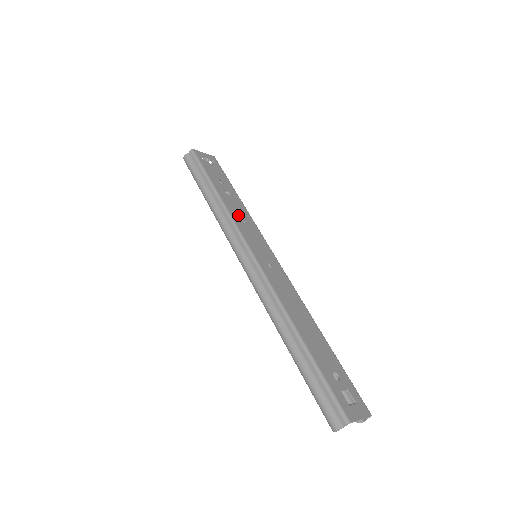
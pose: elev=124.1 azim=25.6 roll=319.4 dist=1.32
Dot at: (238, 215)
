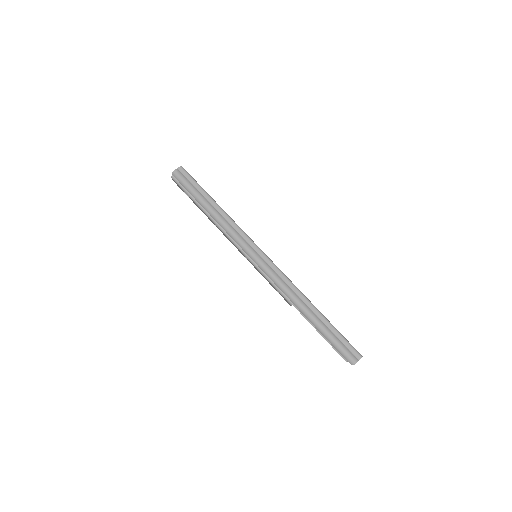
Dot at: occluded
